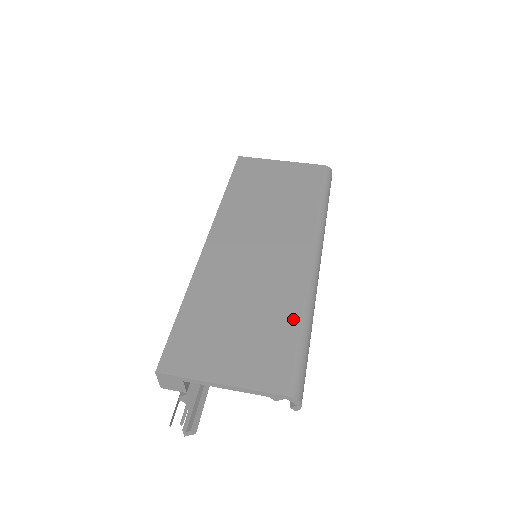
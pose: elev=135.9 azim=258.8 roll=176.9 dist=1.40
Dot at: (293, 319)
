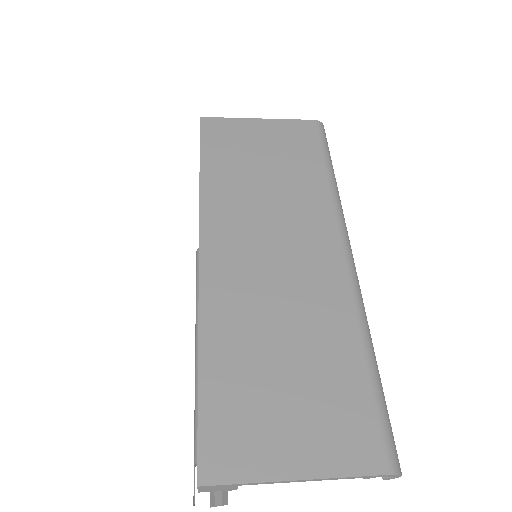
Dot at: (355, 354)
